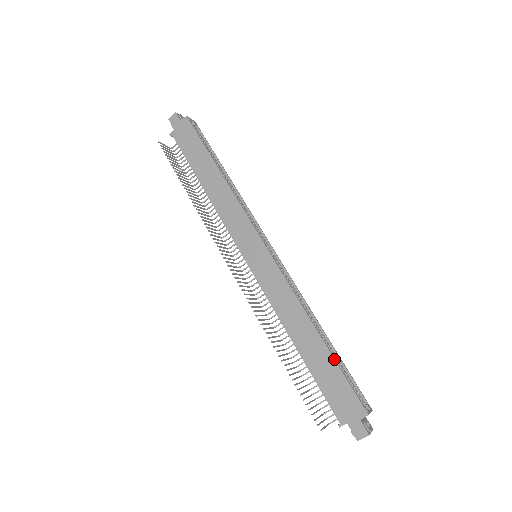
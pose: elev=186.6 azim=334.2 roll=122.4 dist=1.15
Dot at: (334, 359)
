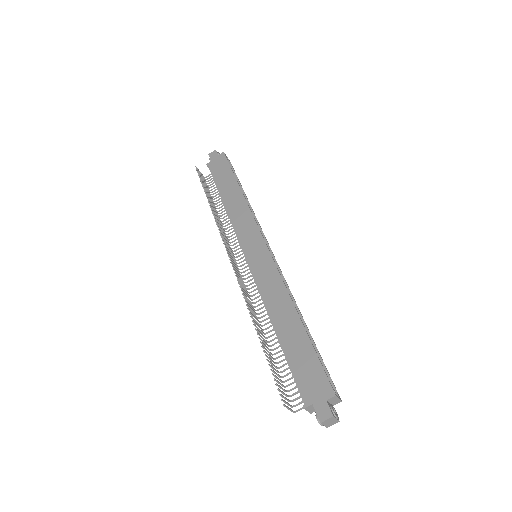
Dot at: (310, 341)
